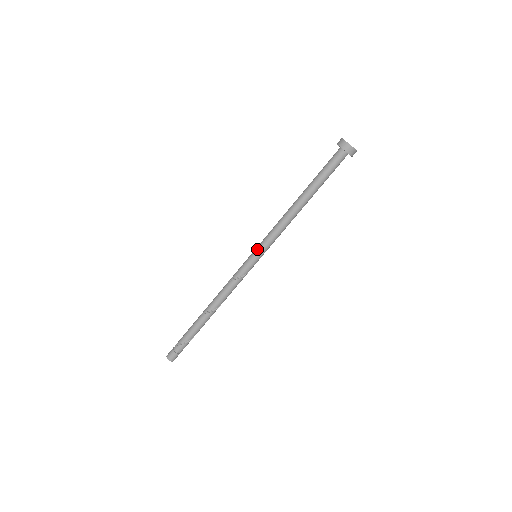
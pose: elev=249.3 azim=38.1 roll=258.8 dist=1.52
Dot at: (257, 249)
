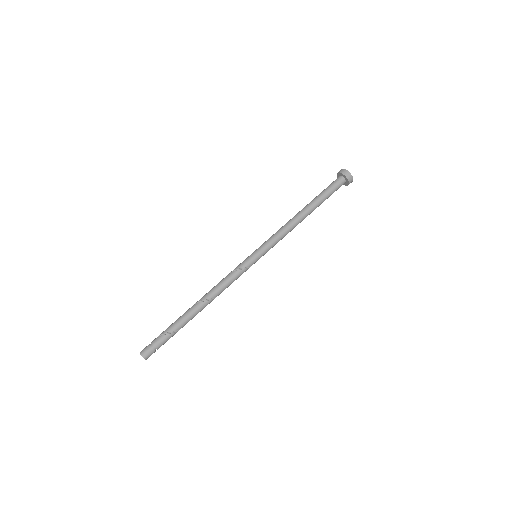
Dot at: (258, 248)
